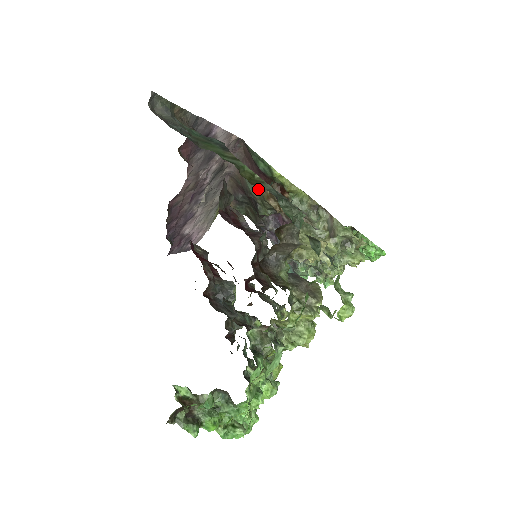
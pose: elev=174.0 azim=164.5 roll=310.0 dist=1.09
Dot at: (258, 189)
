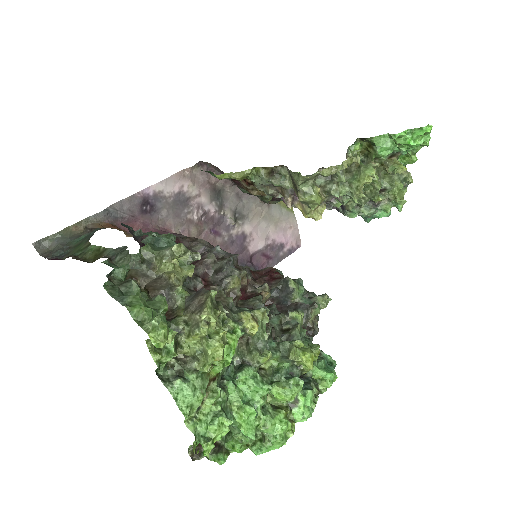
Dot at: (242, 188)
